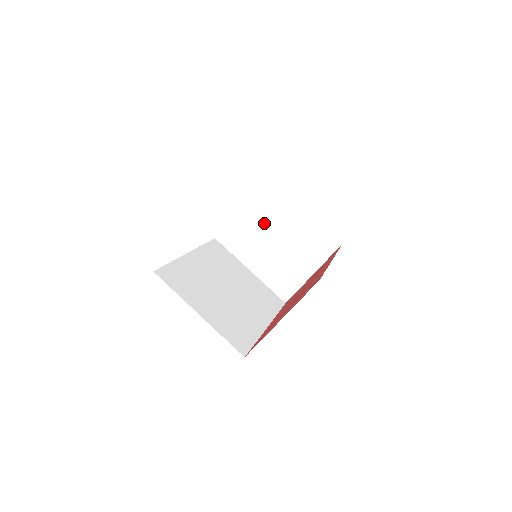
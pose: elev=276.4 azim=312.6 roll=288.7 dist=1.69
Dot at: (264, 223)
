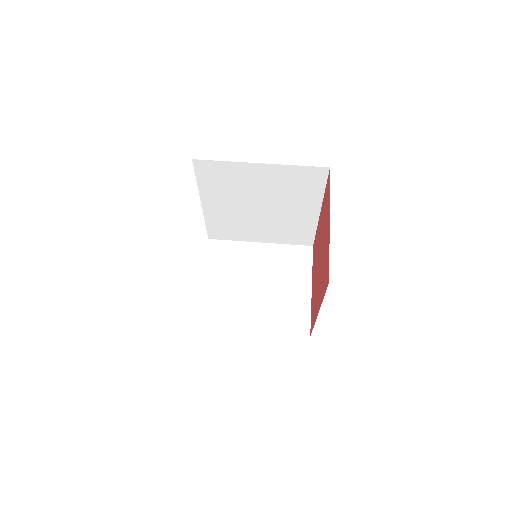
Dot at: (235, 278)
